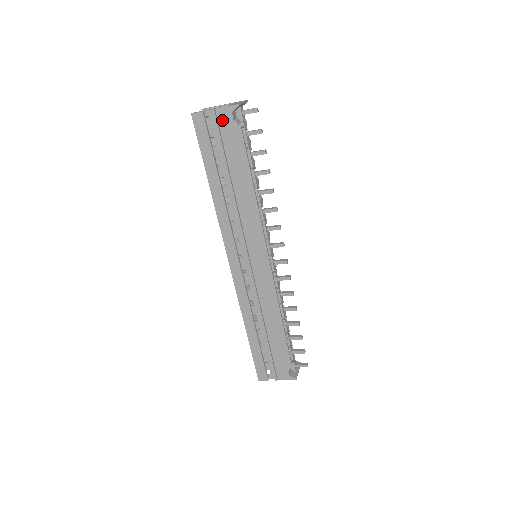
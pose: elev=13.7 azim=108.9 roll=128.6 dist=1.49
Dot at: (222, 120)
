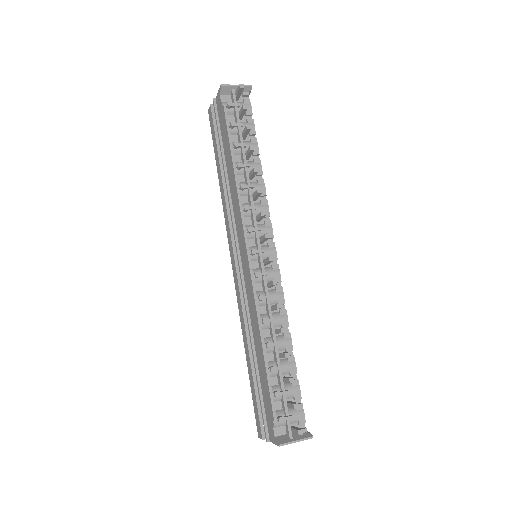
Dot at: (218, 106)
